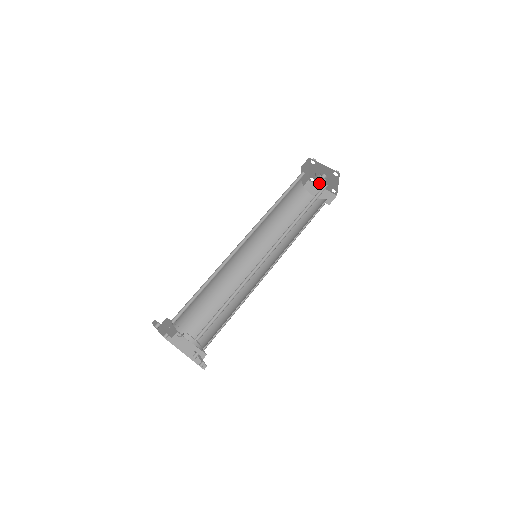
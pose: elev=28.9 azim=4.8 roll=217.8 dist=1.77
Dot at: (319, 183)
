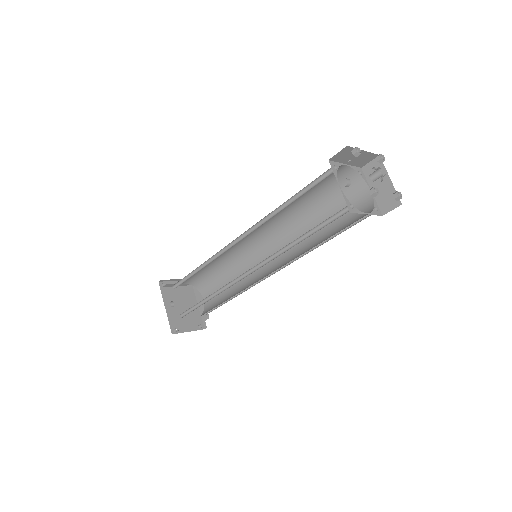
Dot at: occluded
